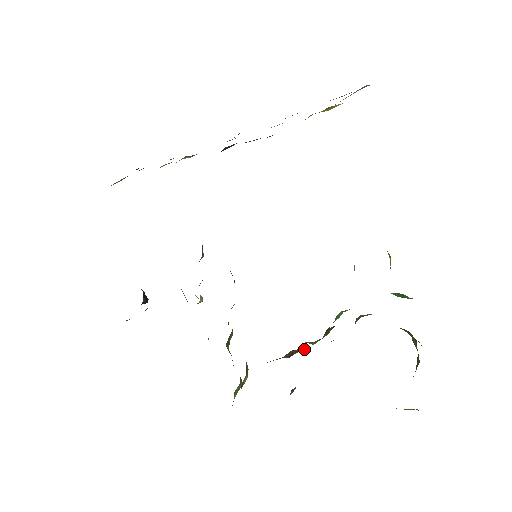
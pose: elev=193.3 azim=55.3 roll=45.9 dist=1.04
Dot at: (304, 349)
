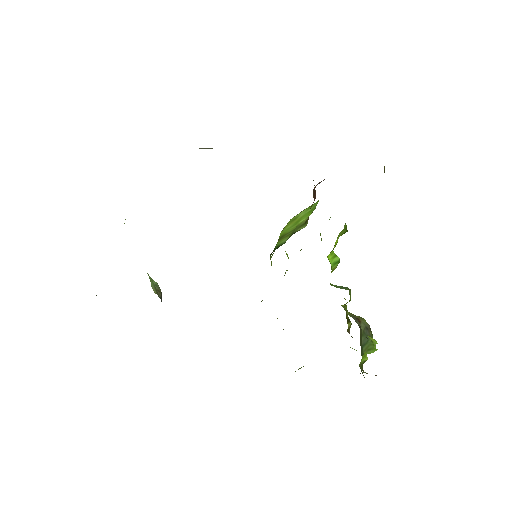
Dot at: occluded
